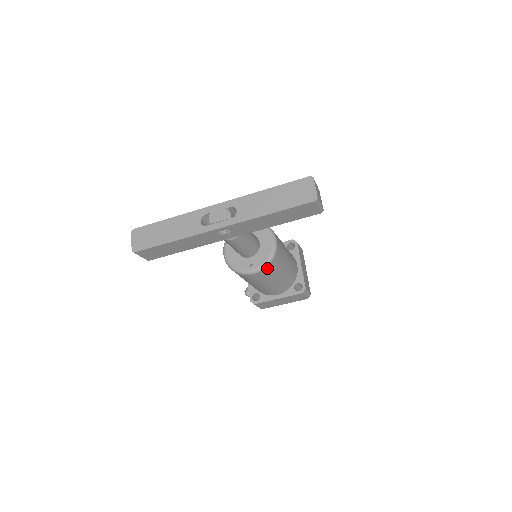
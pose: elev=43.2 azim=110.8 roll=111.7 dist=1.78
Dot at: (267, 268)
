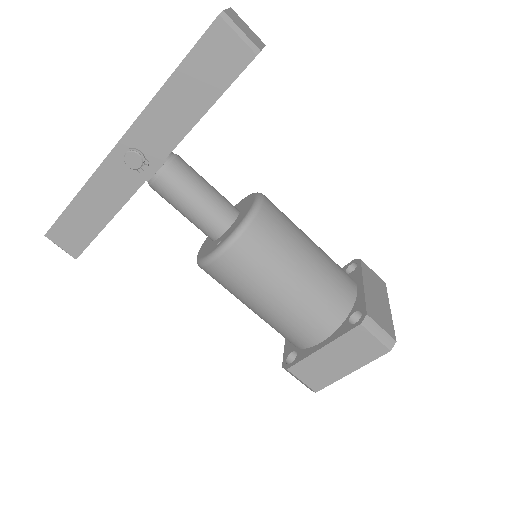
Dot at: (243, 241)
